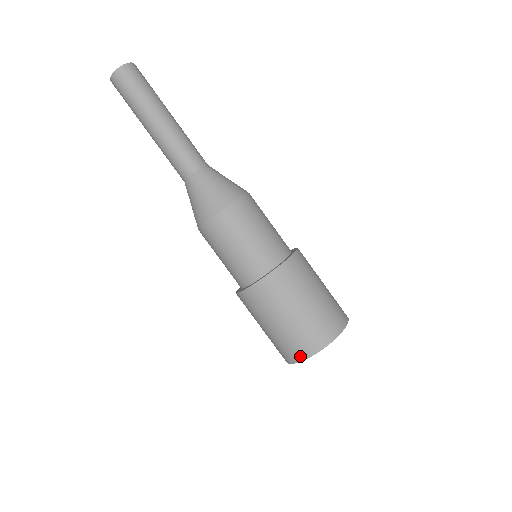
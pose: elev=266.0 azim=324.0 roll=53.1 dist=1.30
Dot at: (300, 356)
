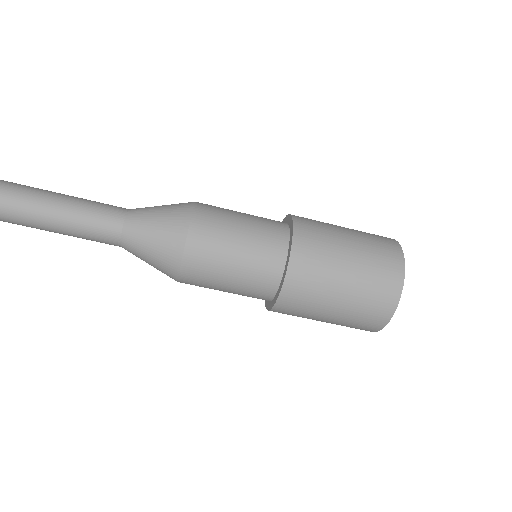
Dot at: (370, 331)
